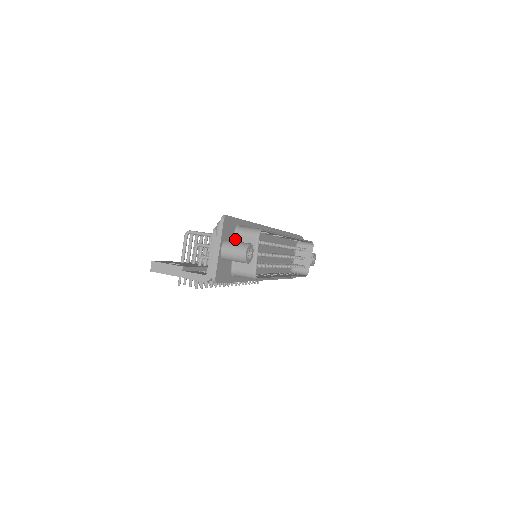
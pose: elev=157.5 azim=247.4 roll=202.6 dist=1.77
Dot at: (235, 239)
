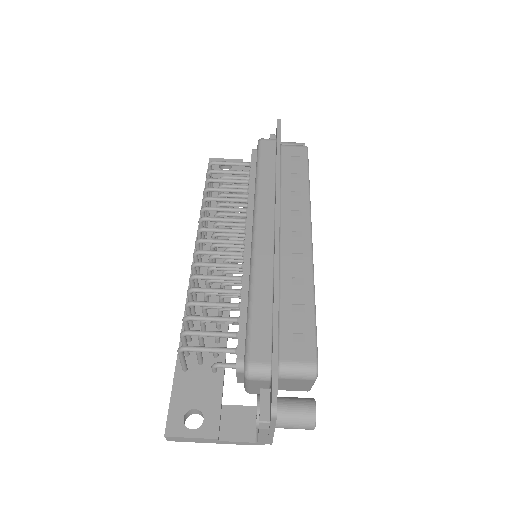
Dot at: (278, 380)
